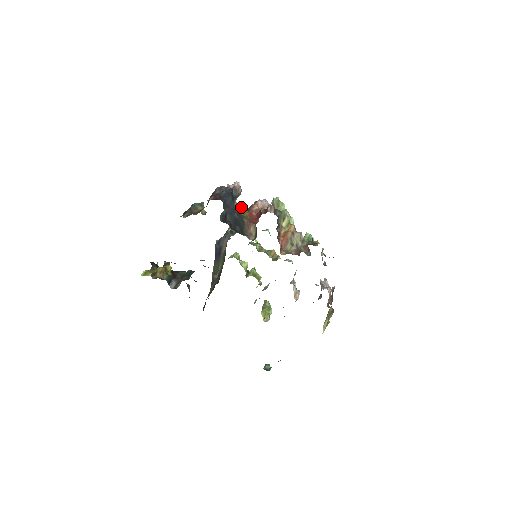
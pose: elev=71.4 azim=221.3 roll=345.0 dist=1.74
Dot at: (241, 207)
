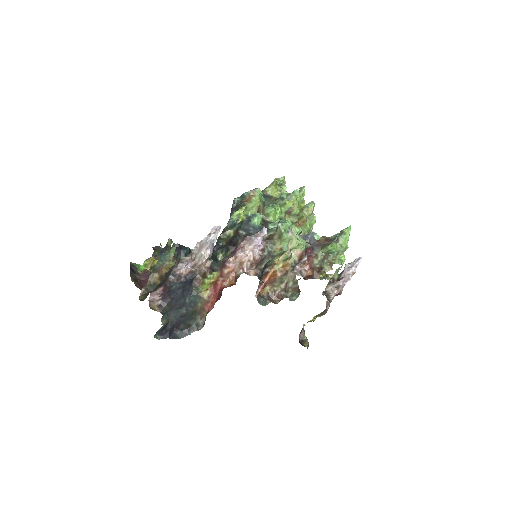
Dot at: (238, 221)
